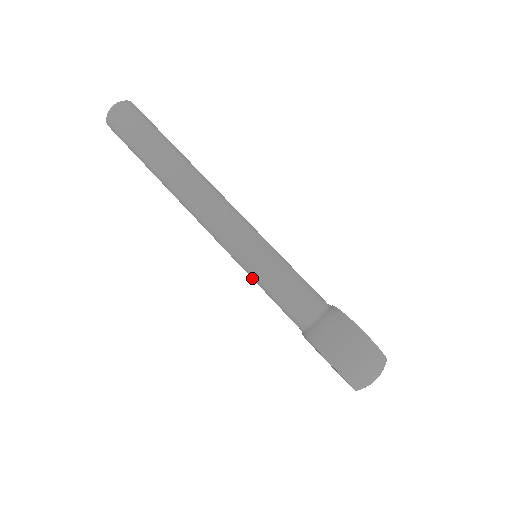
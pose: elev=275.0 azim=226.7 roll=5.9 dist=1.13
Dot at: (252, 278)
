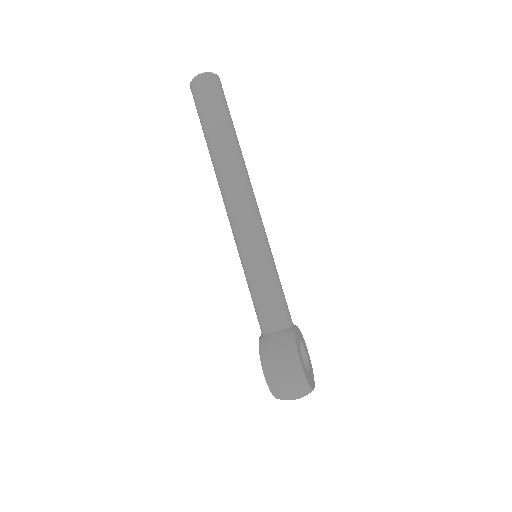
Dot at: (244, 272)
